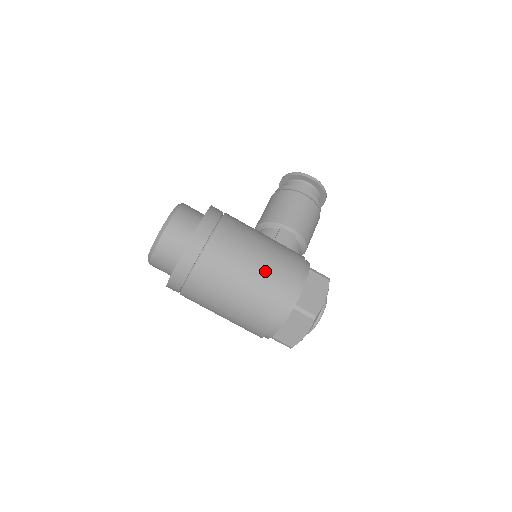
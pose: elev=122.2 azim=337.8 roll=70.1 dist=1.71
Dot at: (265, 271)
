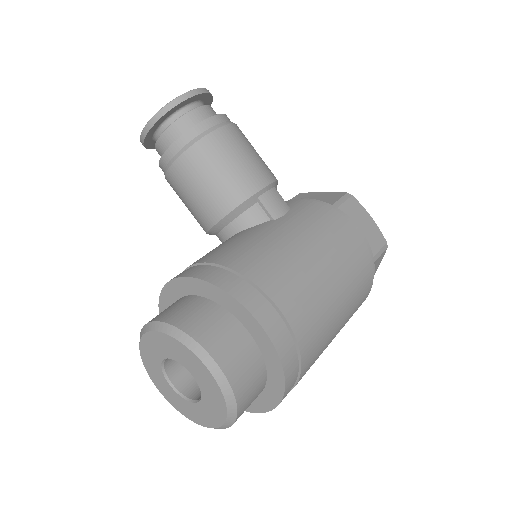
Dot at: (341, 268)
